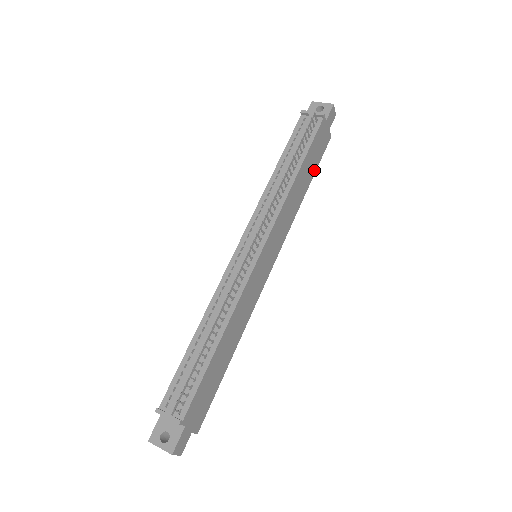
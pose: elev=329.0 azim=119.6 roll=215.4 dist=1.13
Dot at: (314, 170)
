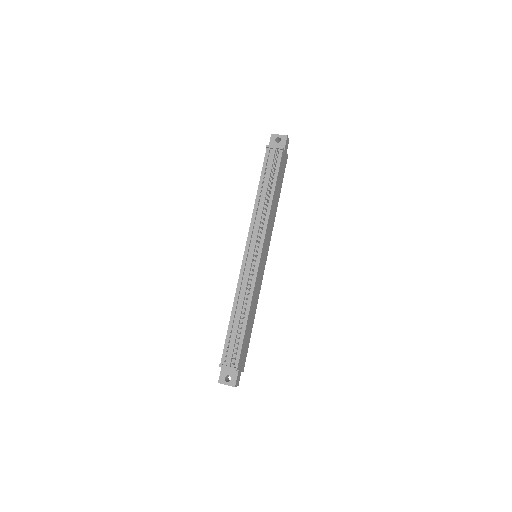
Dot at: (281, 185)
